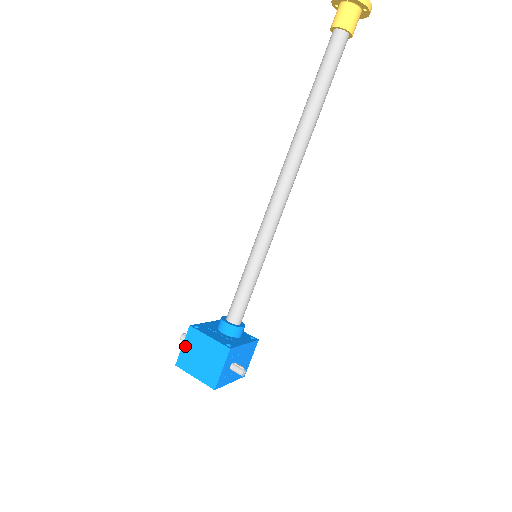
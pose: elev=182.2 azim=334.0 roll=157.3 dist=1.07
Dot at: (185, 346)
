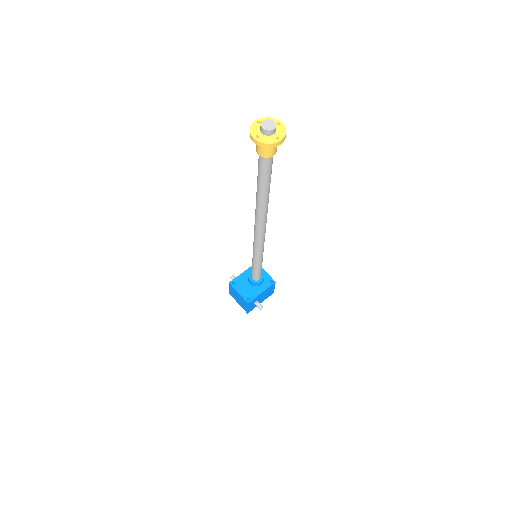
Dot at: (230, 289)
